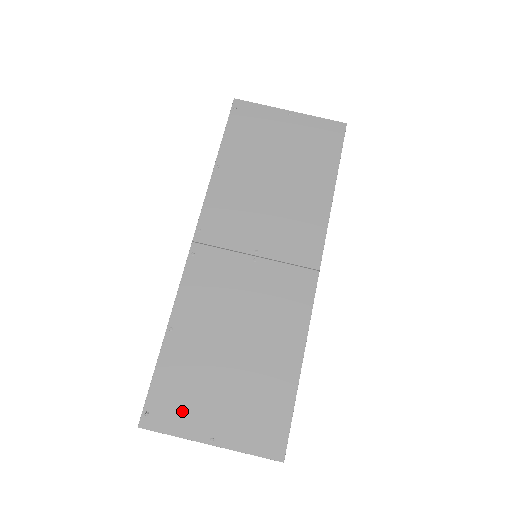
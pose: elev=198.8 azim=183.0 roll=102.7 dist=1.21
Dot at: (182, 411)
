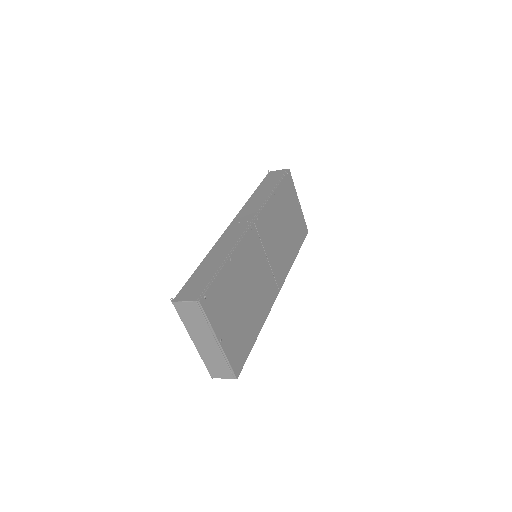
Dot at: (217, 311)
